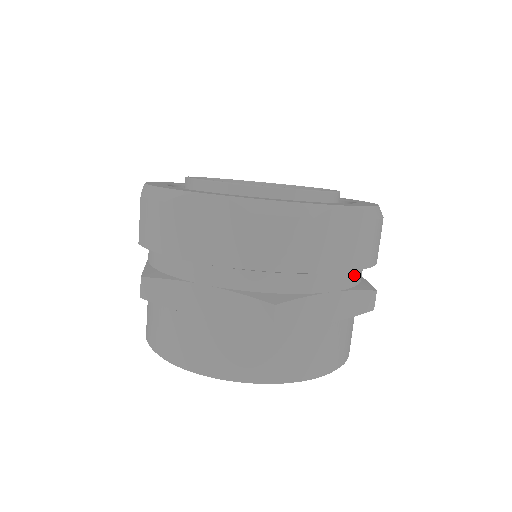
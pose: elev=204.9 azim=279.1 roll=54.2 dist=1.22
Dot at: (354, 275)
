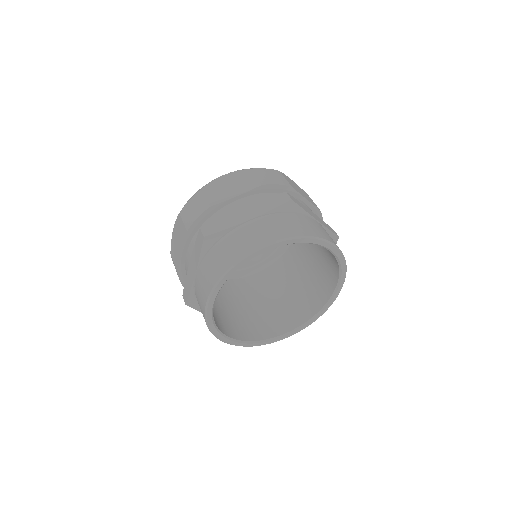
Dot at: (262, 197)
